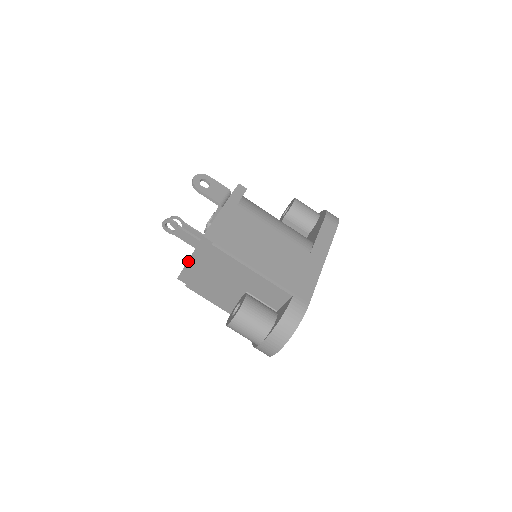
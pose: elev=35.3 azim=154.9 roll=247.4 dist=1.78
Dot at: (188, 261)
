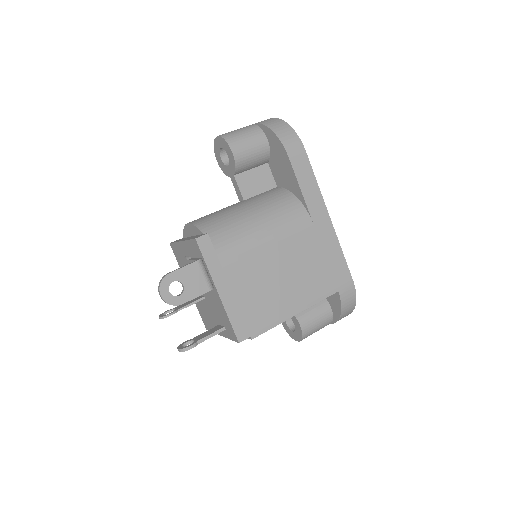
Dot at: (220, 335)
